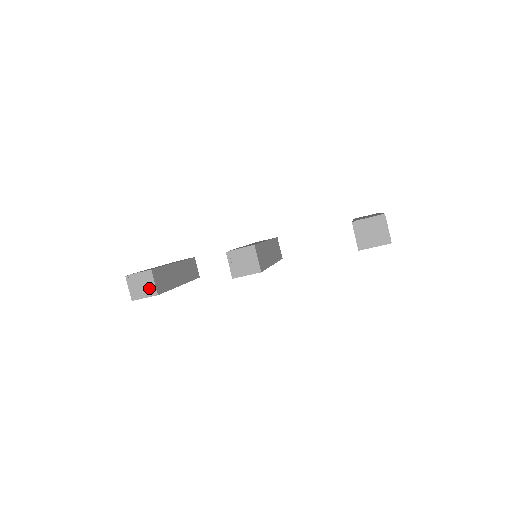
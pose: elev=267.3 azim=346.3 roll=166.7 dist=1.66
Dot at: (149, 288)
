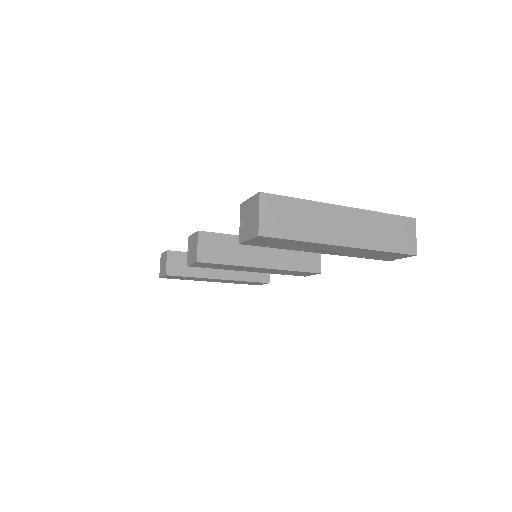
Dot at: (164, 267)
